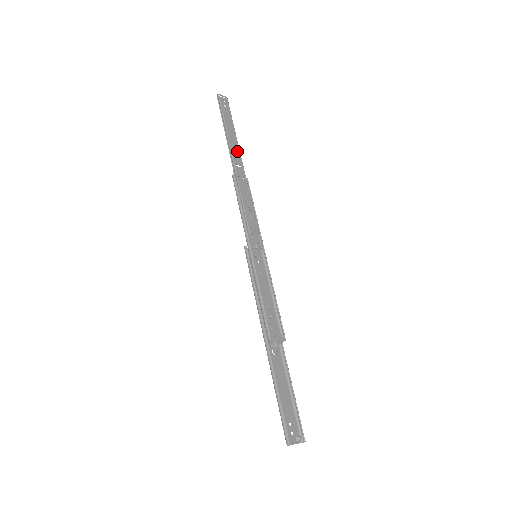
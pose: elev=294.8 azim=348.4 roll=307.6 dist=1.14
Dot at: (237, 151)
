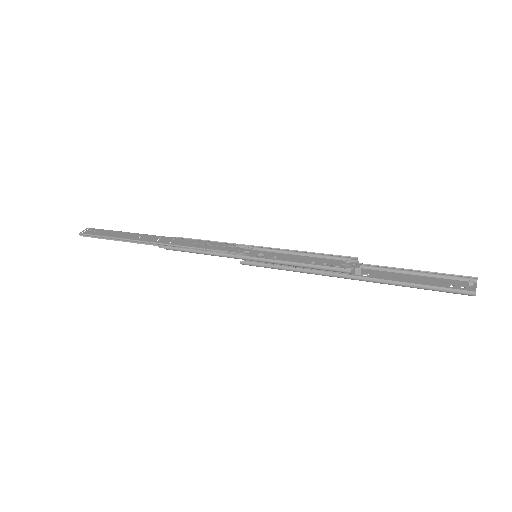
Dot at: (143, 236)
